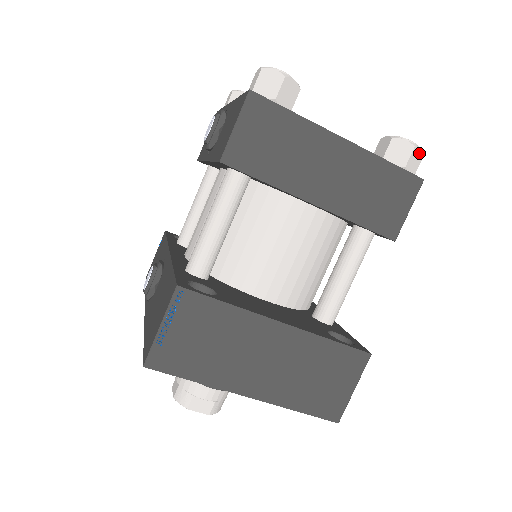
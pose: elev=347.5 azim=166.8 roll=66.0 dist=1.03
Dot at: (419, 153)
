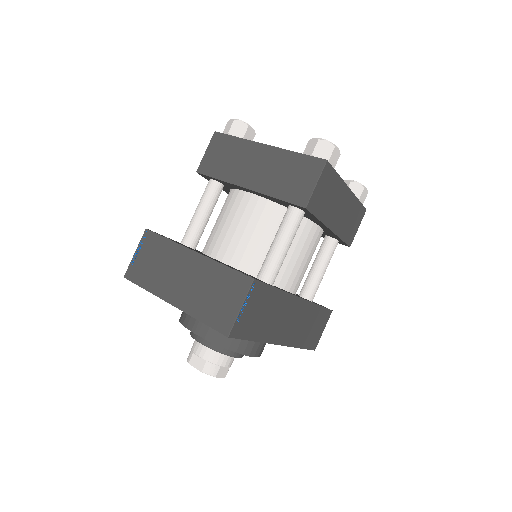
Dot at: (327, 145)
